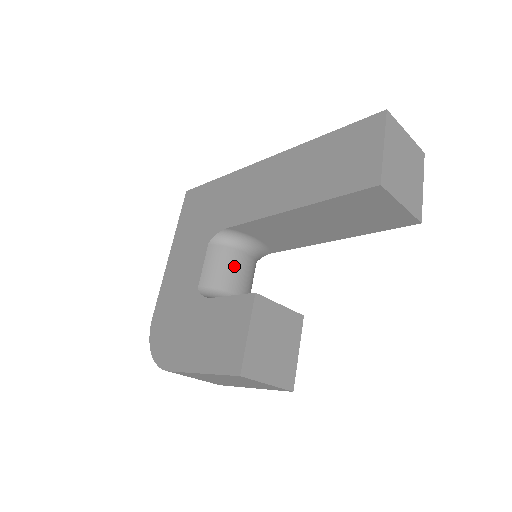
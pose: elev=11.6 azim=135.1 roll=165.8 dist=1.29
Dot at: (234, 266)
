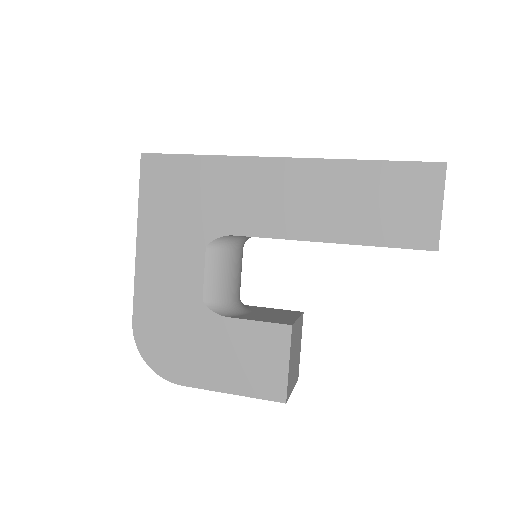
Dot at: (235, 269)
